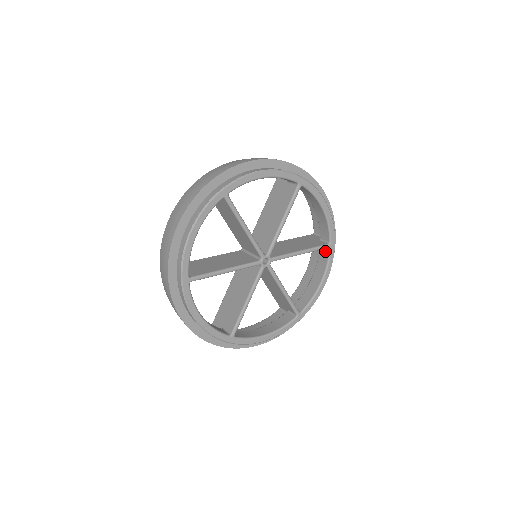
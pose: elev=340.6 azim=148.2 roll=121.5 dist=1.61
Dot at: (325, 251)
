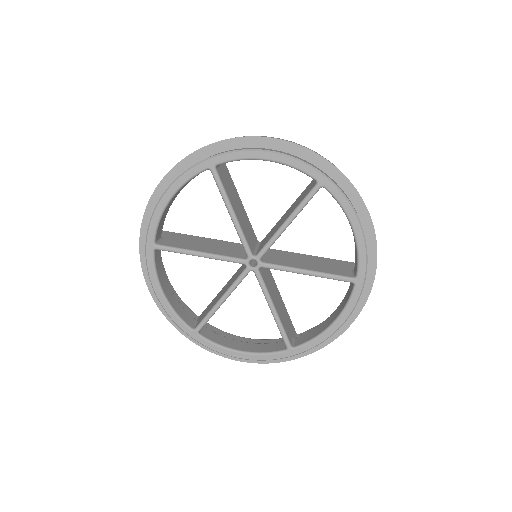
Dot at: (351, 286)
